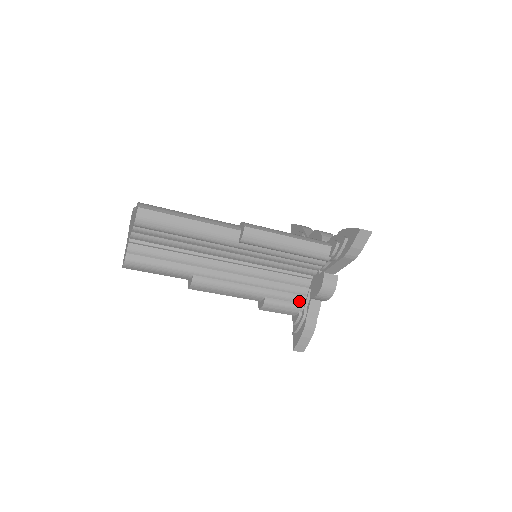
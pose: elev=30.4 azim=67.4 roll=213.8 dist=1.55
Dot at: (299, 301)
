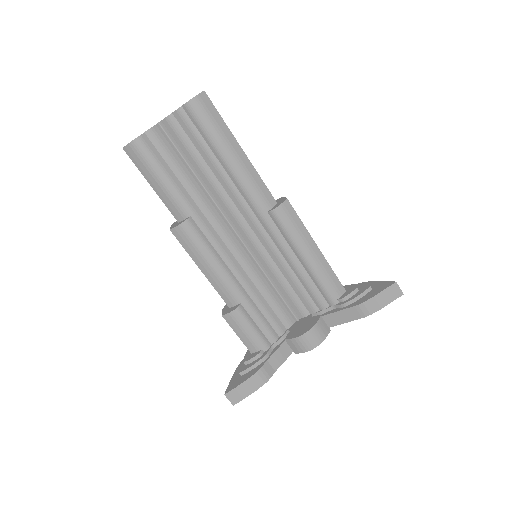
Dot at: (269, 336)
